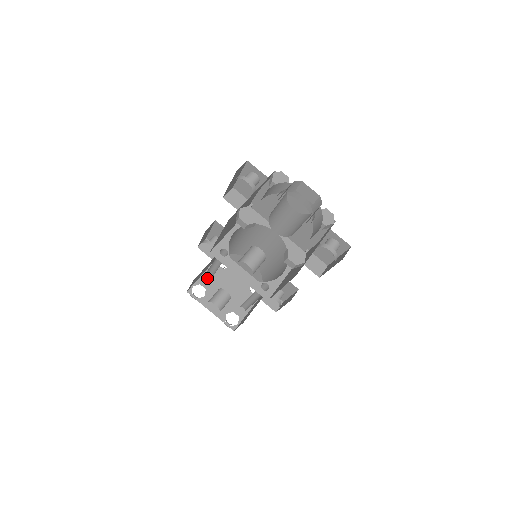
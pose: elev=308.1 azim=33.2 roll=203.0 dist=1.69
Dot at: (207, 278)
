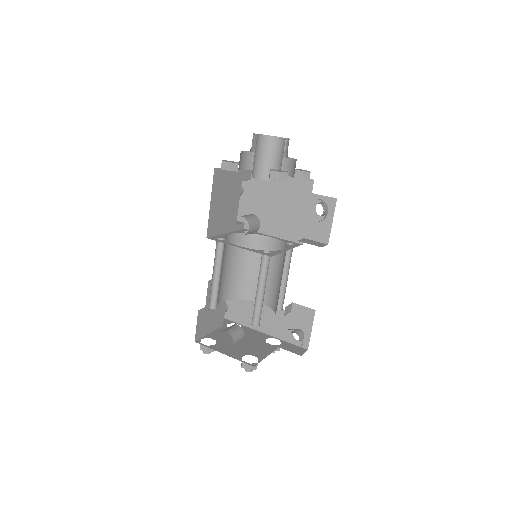
Dot at: (217, 334)
